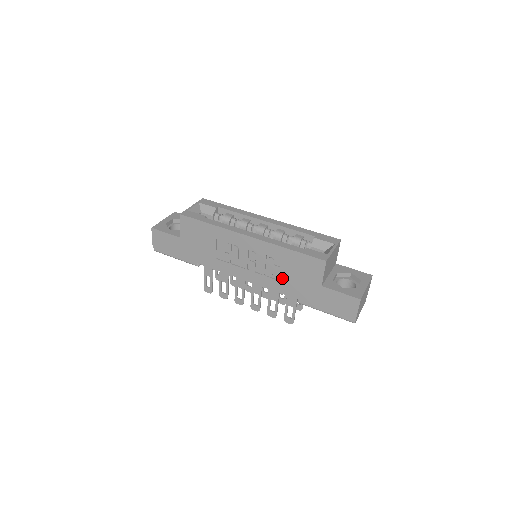
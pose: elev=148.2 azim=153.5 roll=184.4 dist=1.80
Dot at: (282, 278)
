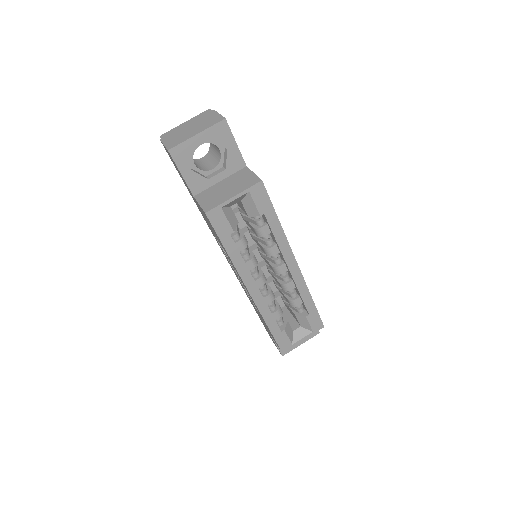
Dot at: (251, 301)
